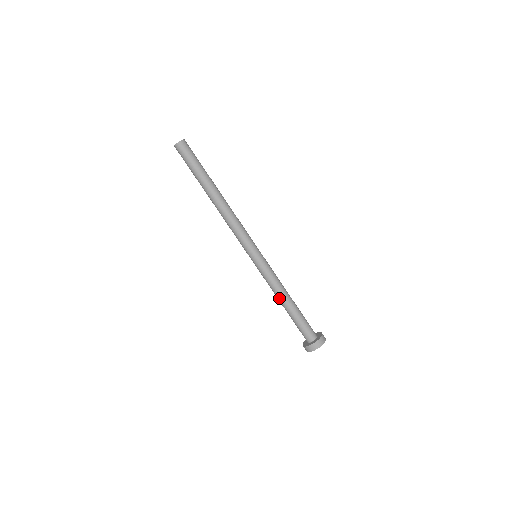
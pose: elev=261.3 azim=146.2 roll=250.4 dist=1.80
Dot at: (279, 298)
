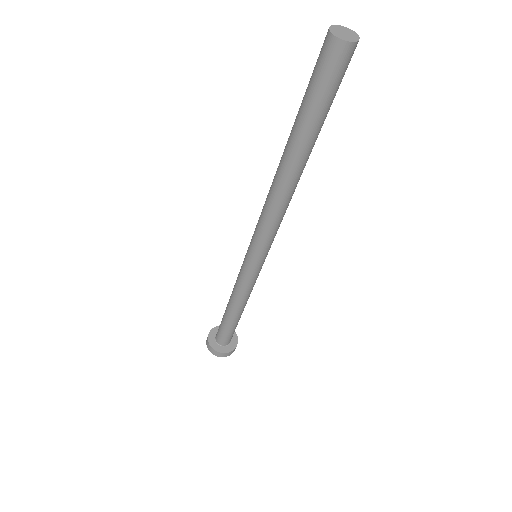
Dot at: (236, 306)
